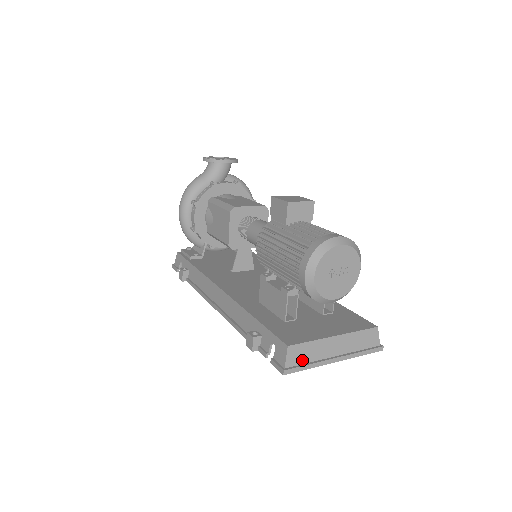
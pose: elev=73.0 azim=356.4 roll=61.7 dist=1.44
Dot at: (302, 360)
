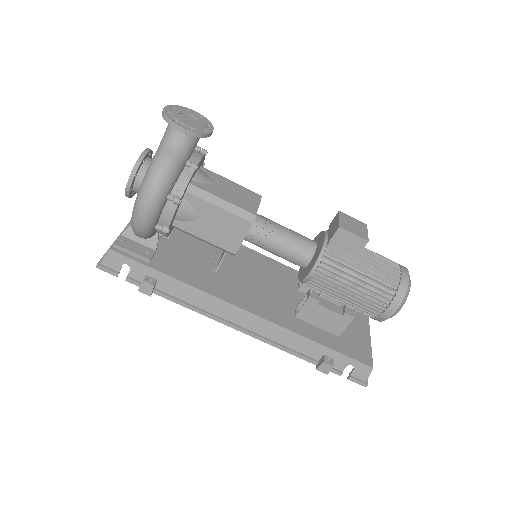
Dot at: occluded
